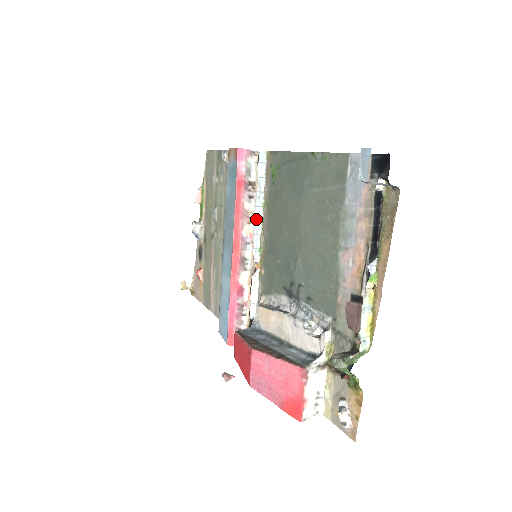
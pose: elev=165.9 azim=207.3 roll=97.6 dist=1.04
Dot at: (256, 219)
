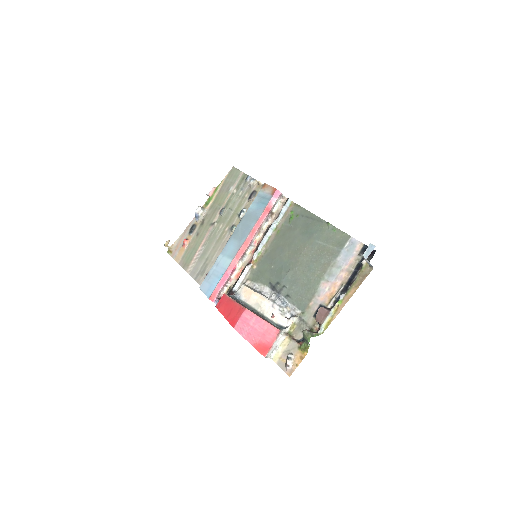
Dot at: (267, 235)
